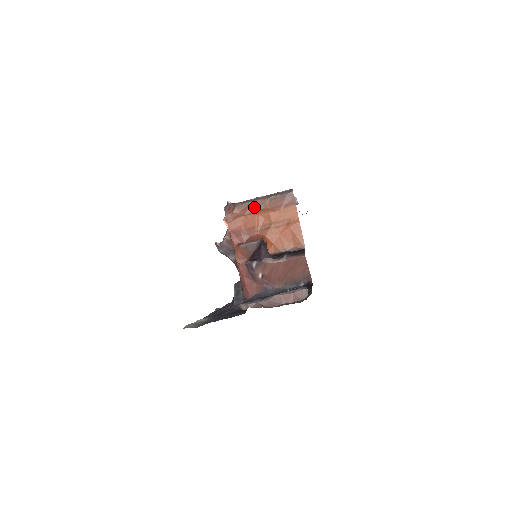
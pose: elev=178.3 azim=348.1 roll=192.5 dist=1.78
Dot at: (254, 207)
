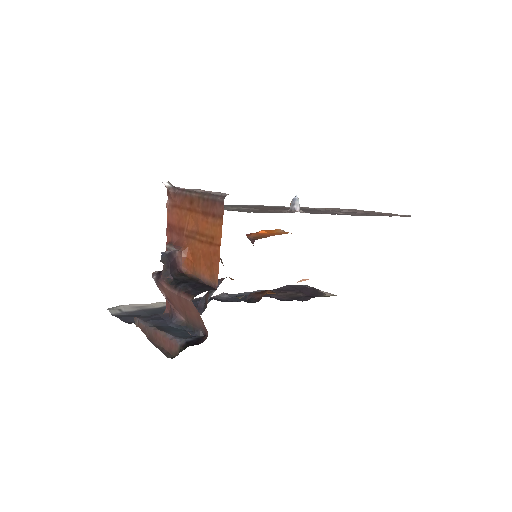
Dot at: (189, 202)
